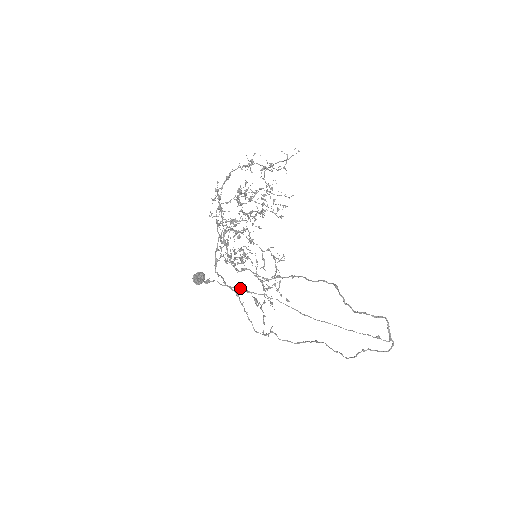
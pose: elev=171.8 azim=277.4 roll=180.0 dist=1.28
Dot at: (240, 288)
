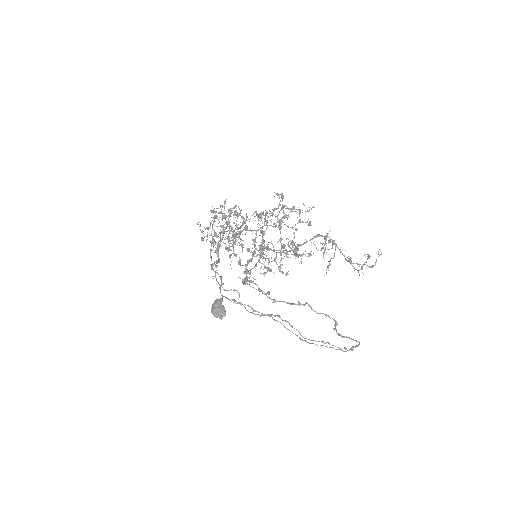
Dot at: occluded
